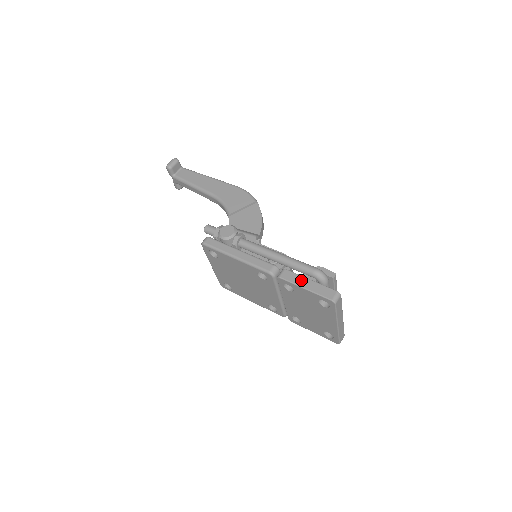
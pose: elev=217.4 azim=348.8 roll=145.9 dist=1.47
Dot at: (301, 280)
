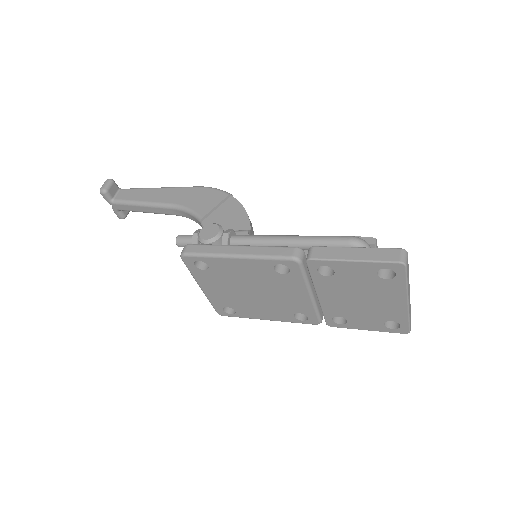
Dot at: (342, 252)
